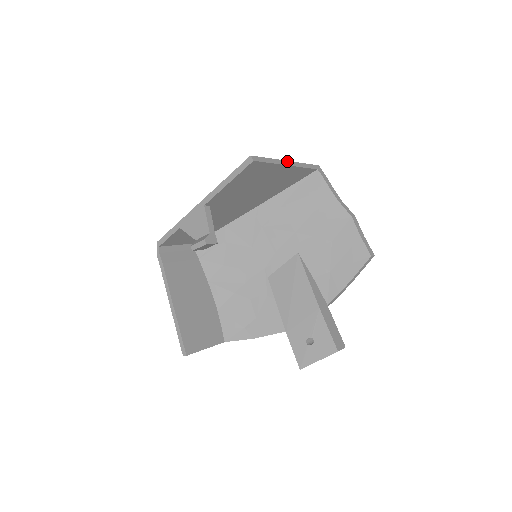
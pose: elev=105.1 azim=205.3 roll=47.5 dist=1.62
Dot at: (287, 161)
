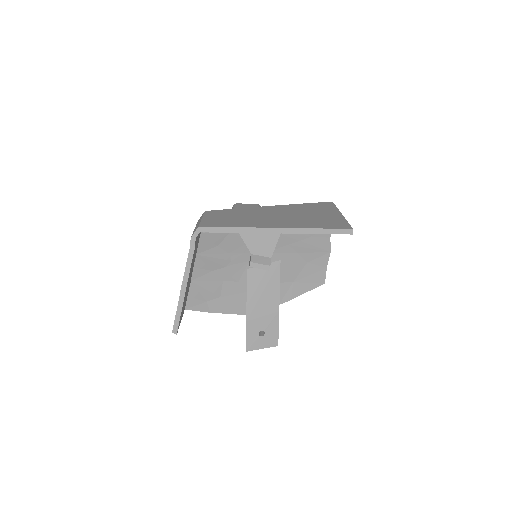
Dot at: (342, 215)
